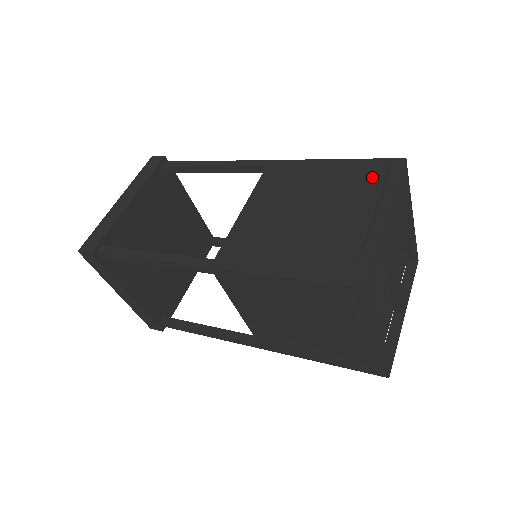
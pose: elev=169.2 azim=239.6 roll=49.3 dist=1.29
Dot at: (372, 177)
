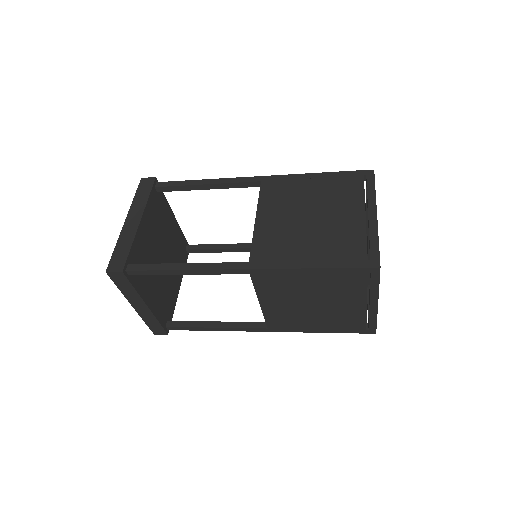
Dot at: (354, 185)
